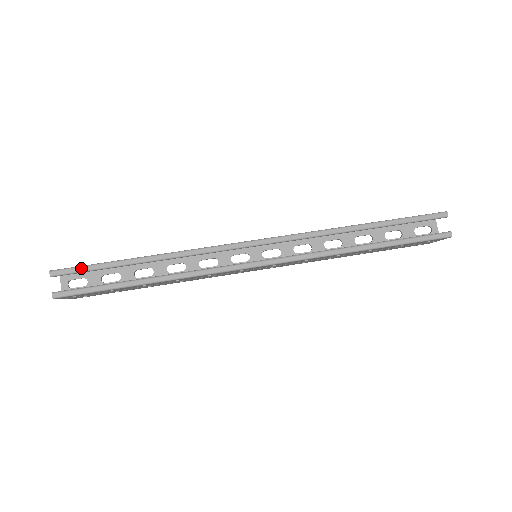
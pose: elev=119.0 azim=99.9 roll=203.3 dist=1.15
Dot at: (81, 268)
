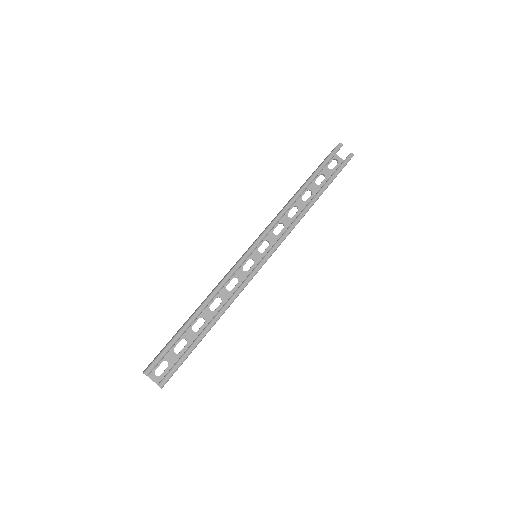
Dot at: (163, 353)
